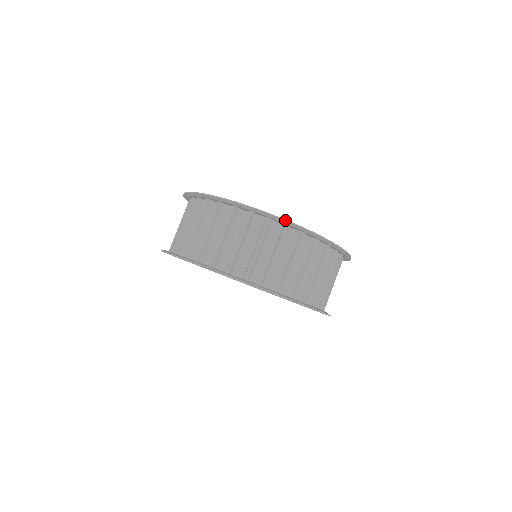
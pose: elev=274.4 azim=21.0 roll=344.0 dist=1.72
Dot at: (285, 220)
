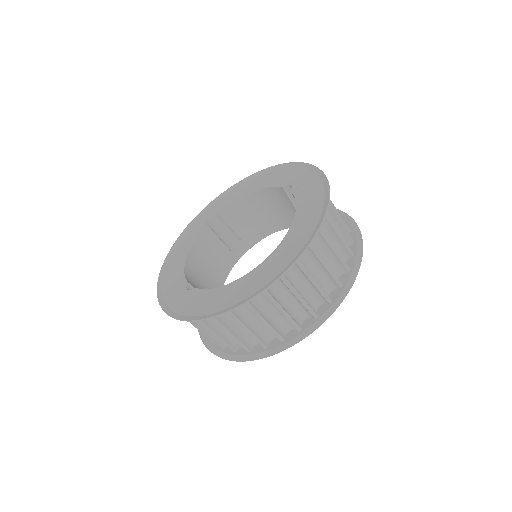
Dot at: occluded
